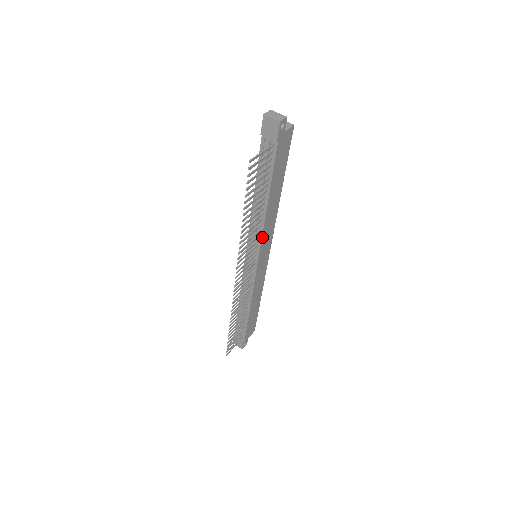
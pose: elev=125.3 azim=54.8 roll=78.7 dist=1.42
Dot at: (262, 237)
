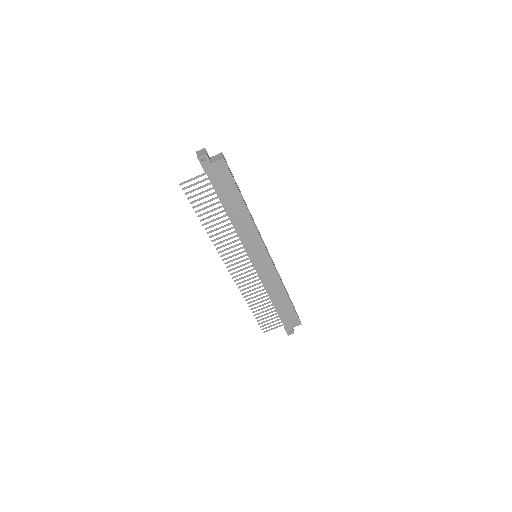
Dot at: (242, 241)
